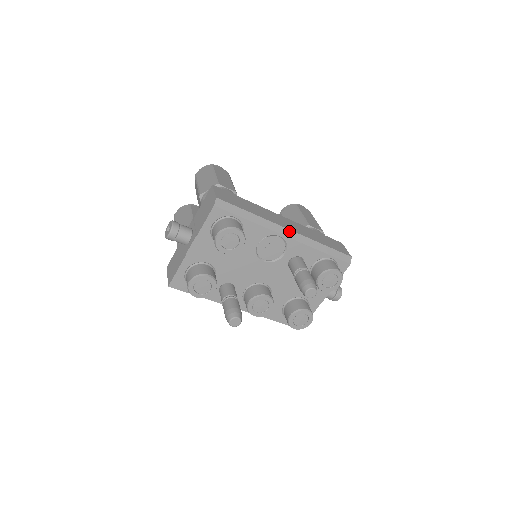
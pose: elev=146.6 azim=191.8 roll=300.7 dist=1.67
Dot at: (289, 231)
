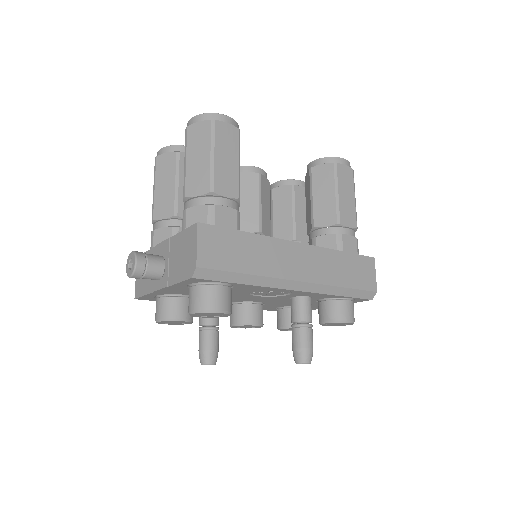
Dot at: (299, 283)
